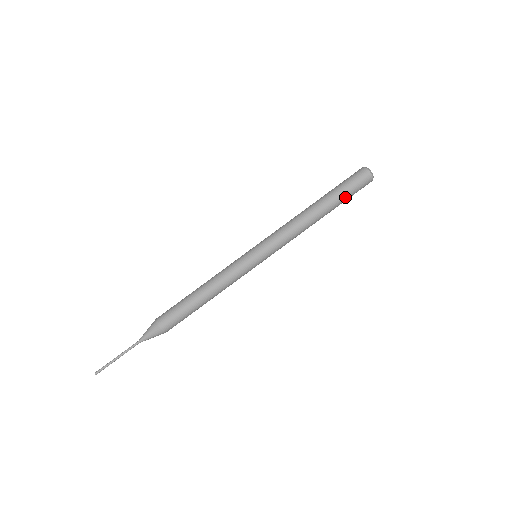
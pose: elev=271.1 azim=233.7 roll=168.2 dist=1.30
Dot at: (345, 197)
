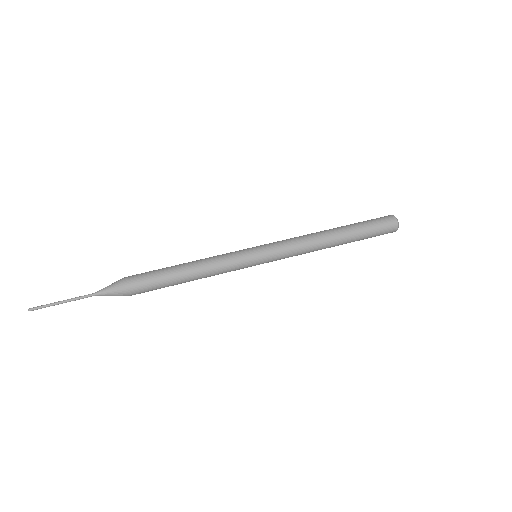
Dot at: (363, 225)
